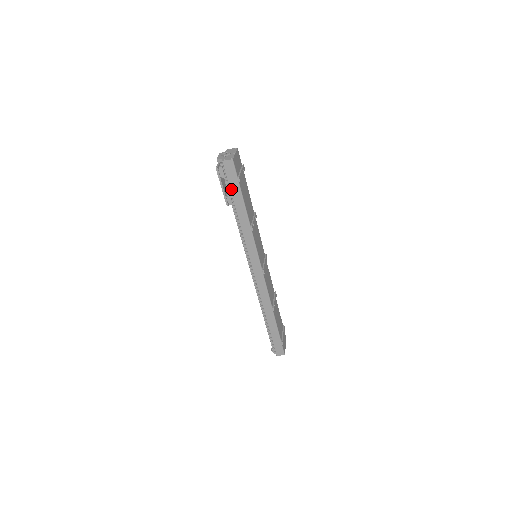
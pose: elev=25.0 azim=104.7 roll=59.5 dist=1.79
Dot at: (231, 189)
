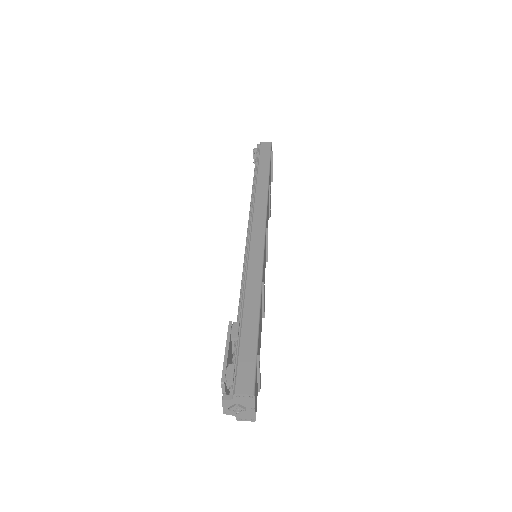
Dot at: occluded
